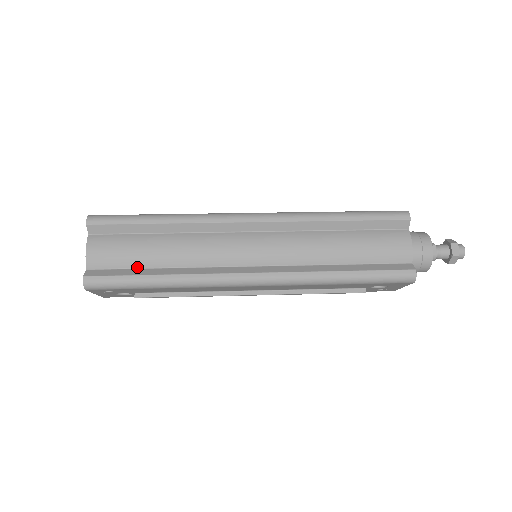
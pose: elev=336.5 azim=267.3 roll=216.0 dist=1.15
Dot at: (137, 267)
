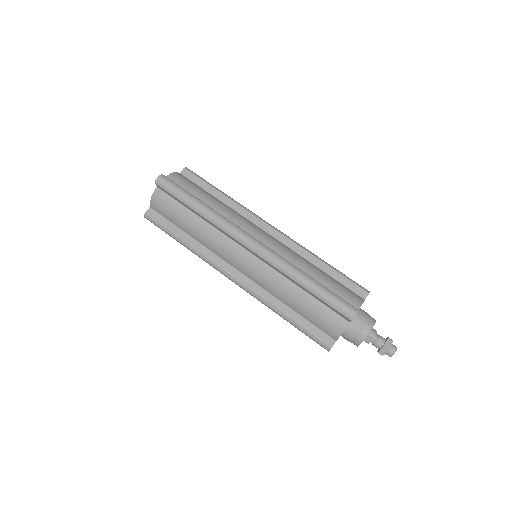
Dot at: (176, 225)
